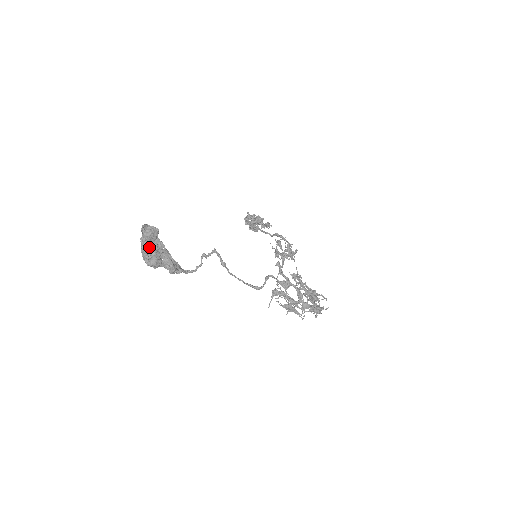
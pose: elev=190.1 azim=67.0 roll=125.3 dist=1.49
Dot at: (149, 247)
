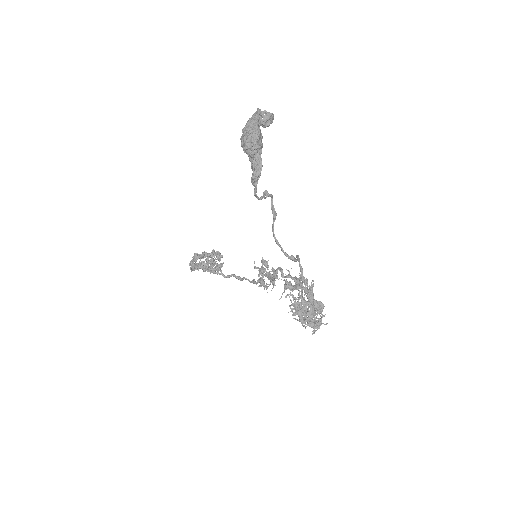
Dot at: occluded
